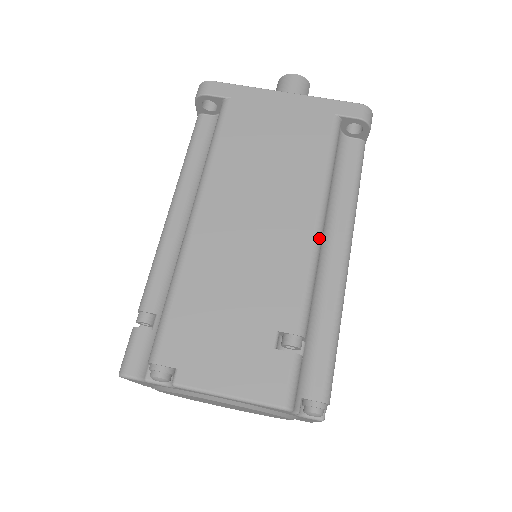
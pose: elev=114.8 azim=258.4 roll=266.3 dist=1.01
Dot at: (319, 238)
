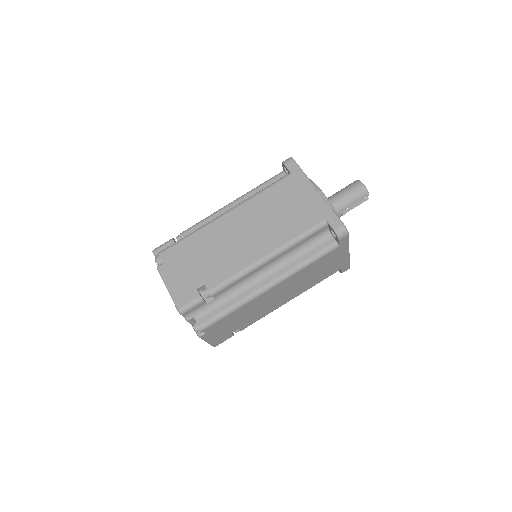
Dot at: (257, 265)
